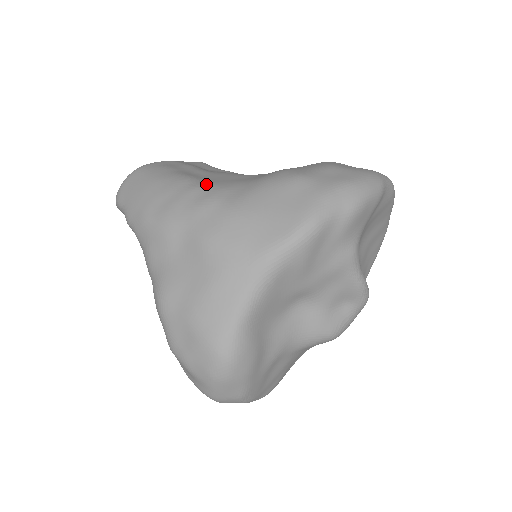
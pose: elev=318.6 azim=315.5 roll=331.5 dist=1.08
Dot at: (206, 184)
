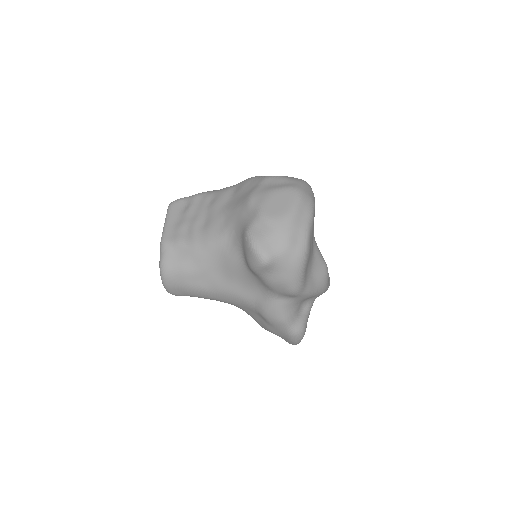
Dot at: occluded
